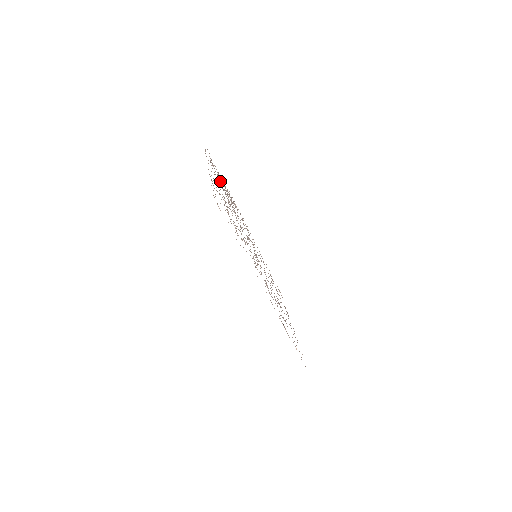
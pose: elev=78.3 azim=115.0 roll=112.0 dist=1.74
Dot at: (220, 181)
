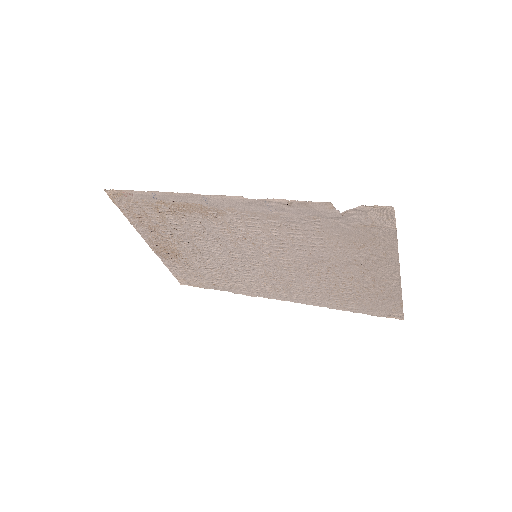
Dot at: (190, 267)
